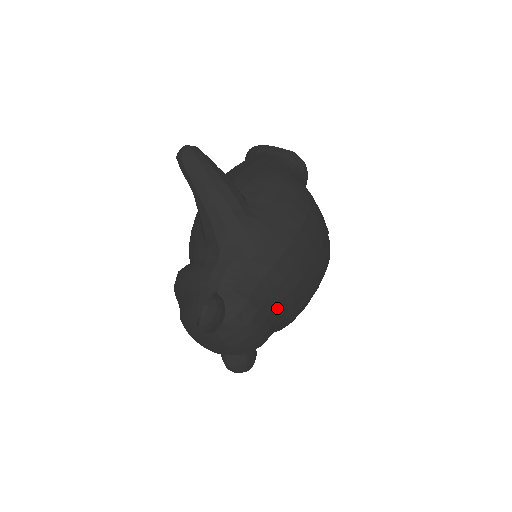
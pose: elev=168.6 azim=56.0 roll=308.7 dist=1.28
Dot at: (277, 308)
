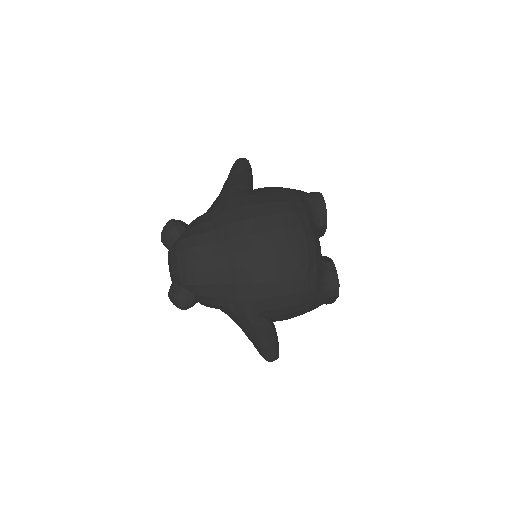
Dot at: (218, 261)
